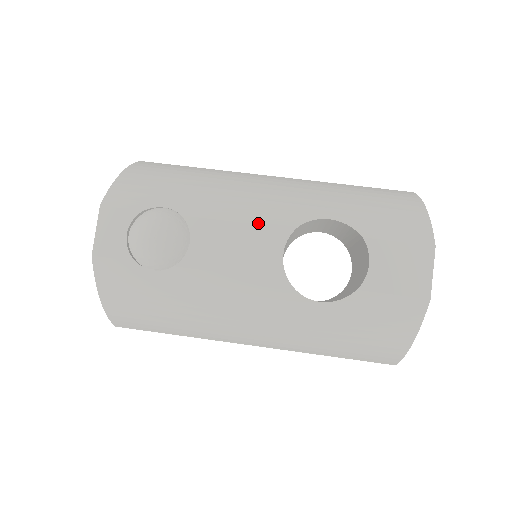
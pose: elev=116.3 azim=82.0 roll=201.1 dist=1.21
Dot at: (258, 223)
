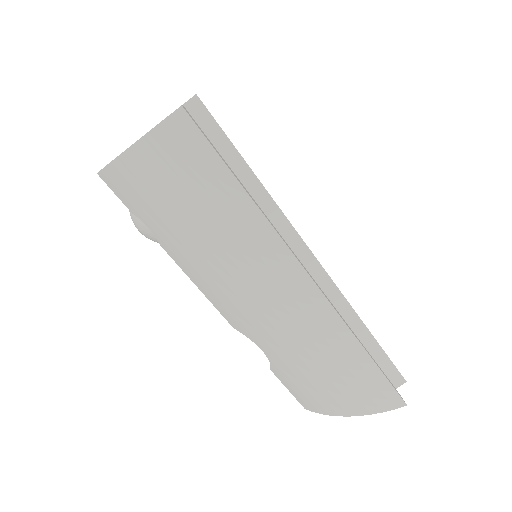
Dot at: (211, 302)
